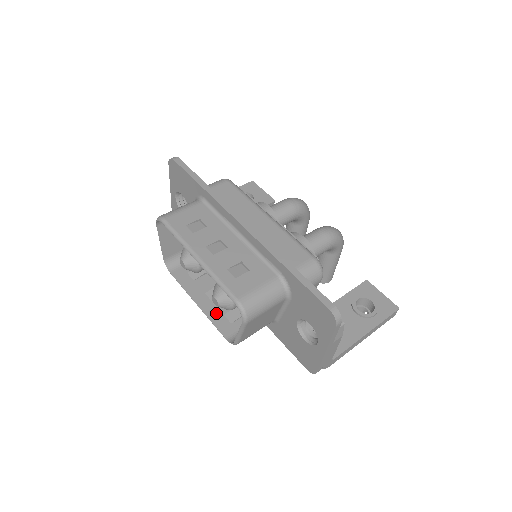
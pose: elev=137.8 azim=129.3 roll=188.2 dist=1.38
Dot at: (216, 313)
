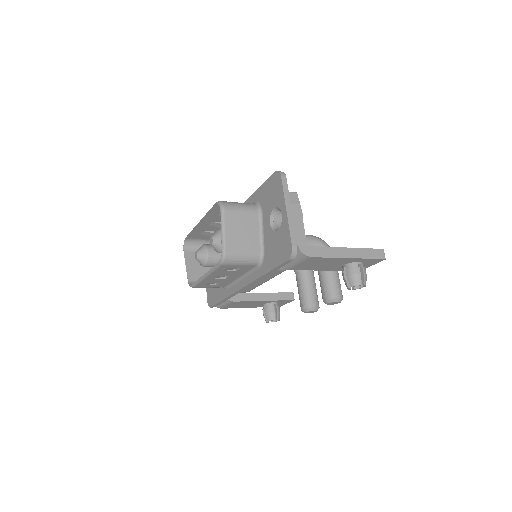
Dot at: occluded
